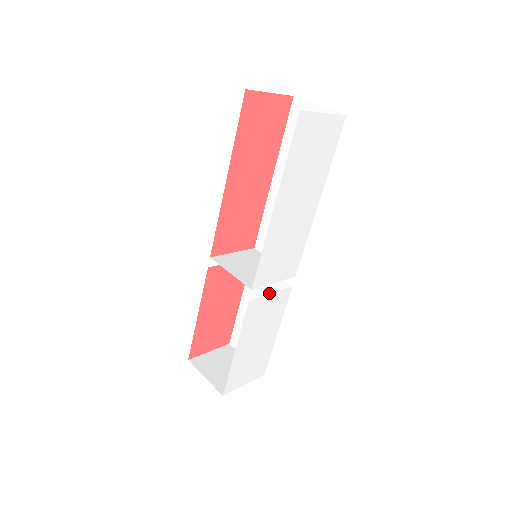
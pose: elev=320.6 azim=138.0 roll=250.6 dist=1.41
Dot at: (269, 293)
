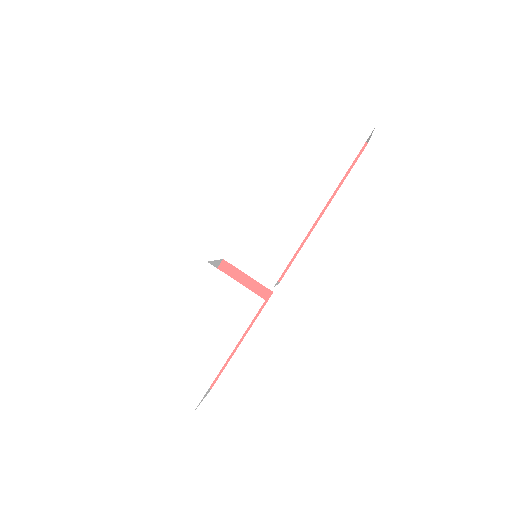
Dot at: occluded
